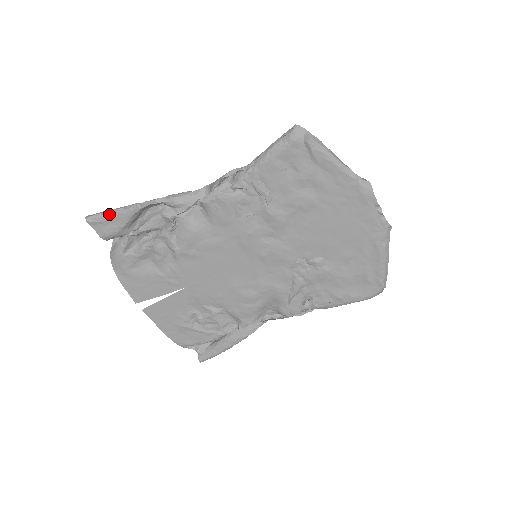
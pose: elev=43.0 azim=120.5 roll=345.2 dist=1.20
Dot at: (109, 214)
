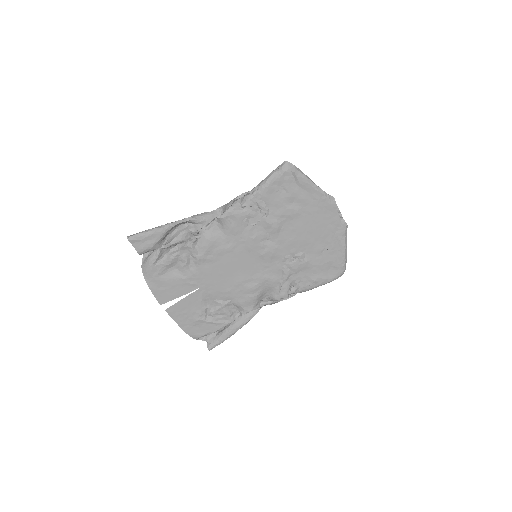
Dot at: (147, 233)
